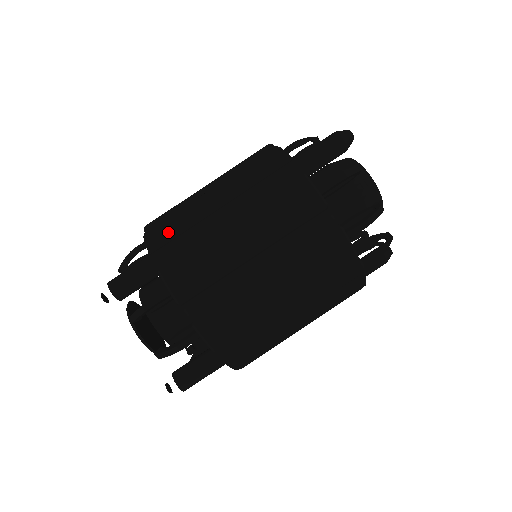
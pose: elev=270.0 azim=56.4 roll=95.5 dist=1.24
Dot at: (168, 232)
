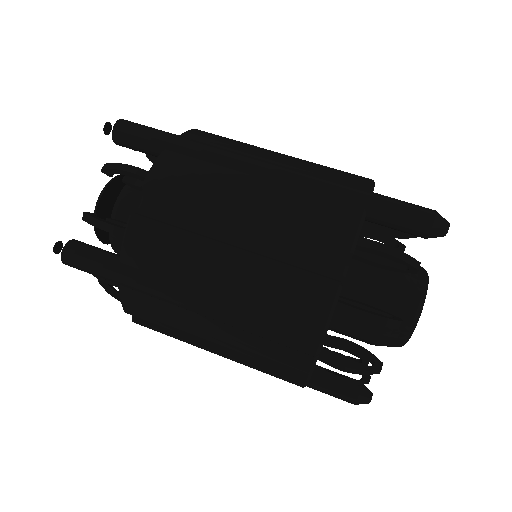
Dot at: (210, 139)
